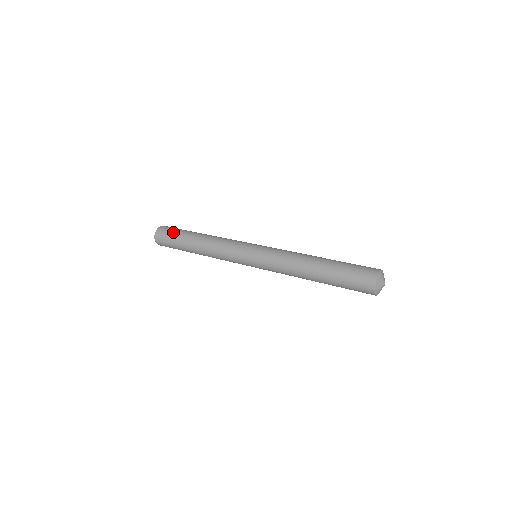
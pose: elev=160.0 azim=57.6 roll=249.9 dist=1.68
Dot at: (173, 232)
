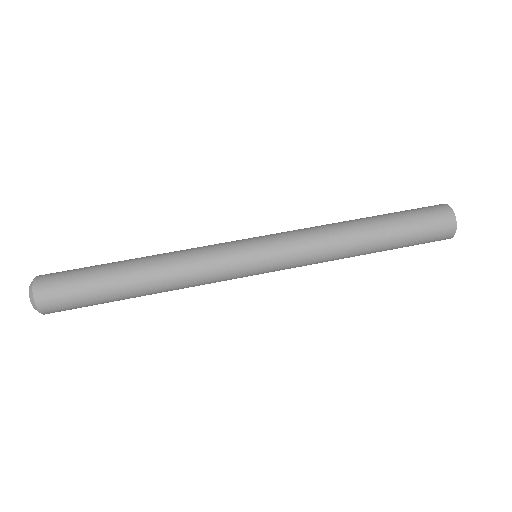
Dot at: (78, 289)
